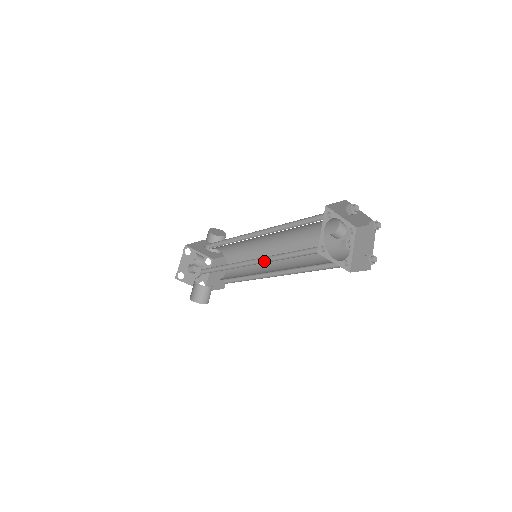
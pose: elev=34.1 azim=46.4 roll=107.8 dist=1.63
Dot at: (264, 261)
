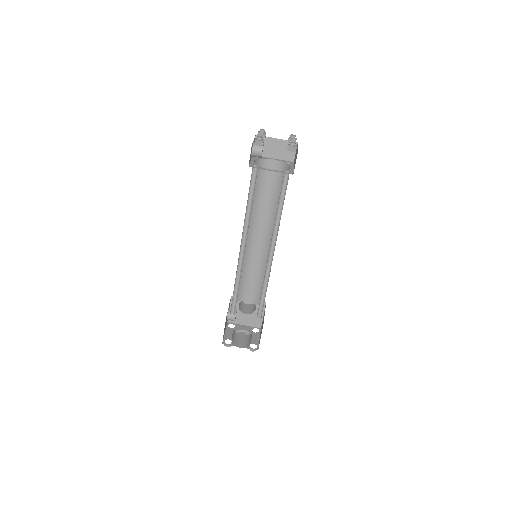
Dot at: occluded
